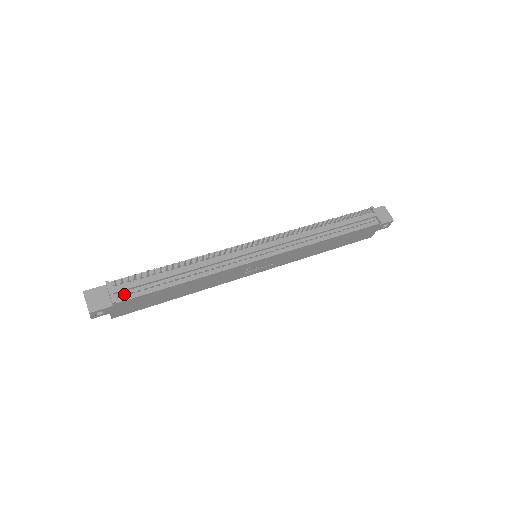
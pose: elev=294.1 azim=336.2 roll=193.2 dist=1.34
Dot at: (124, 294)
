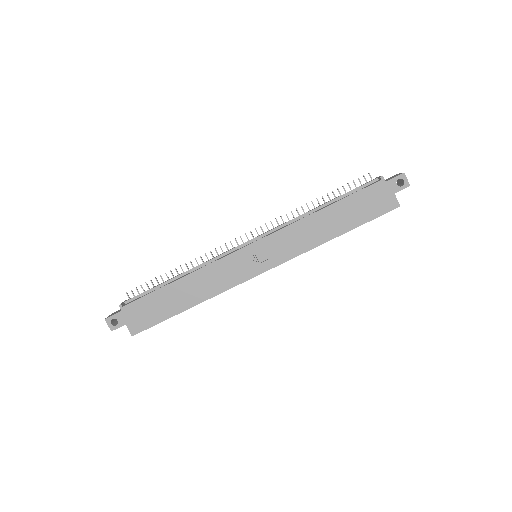
Dot at: (132, 301)
